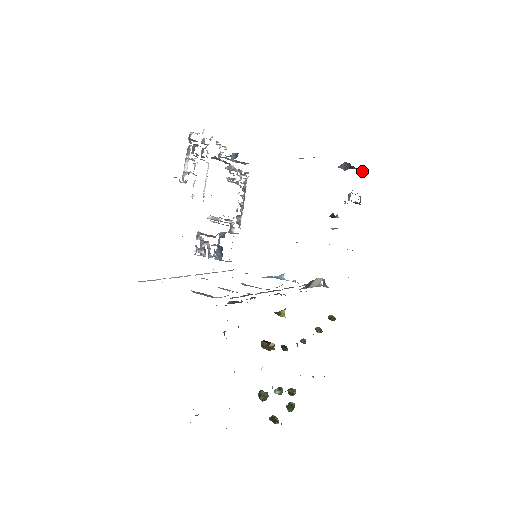
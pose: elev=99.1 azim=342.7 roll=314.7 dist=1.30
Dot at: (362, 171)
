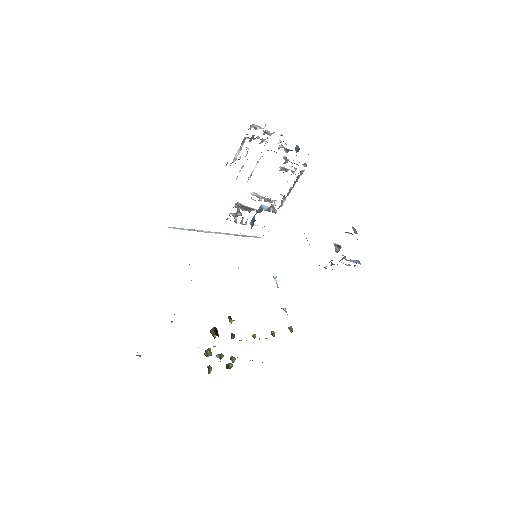
Dot at: occluded
